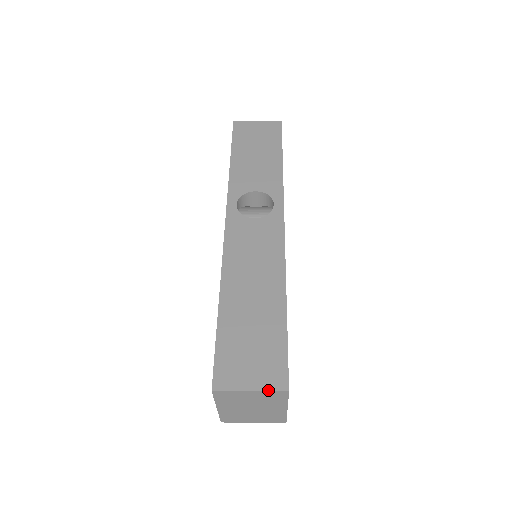
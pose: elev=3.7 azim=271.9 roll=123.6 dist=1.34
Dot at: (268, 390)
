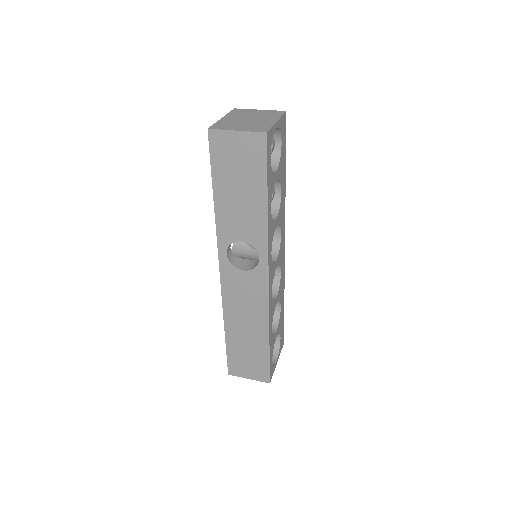
Dot at: occluded
